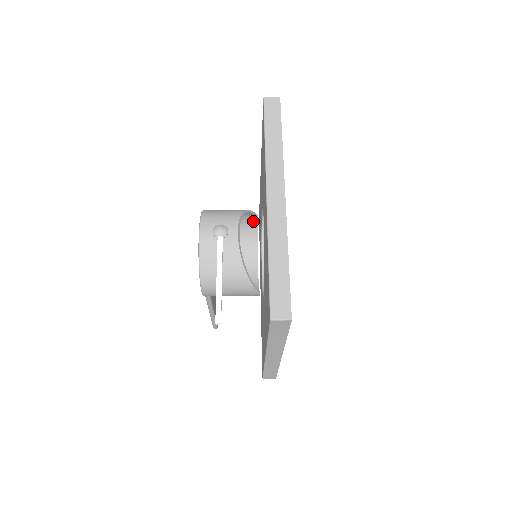
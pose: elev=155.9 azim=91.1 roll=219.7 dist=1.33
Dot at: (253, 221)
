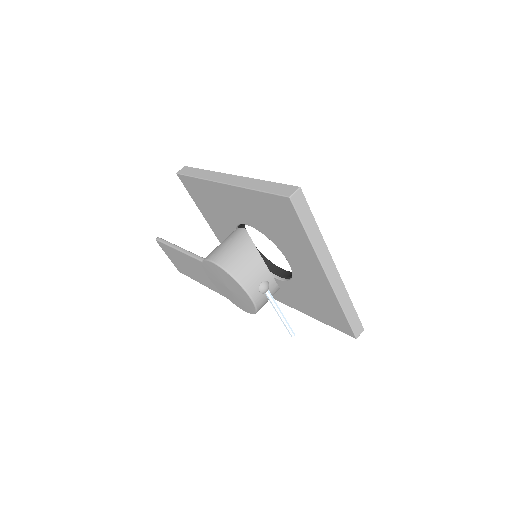
Dot at: (240, 232)
